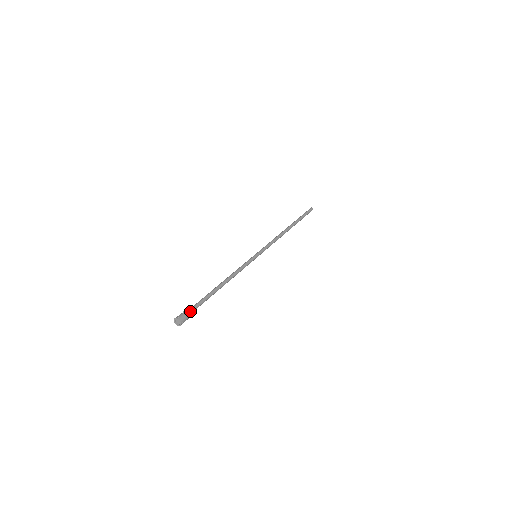
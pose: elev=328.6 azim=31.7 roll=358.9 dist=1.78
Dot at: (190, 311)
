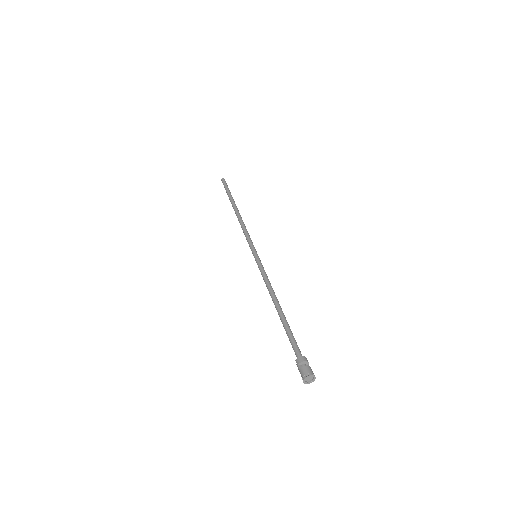
Dot at: (306, 358)
